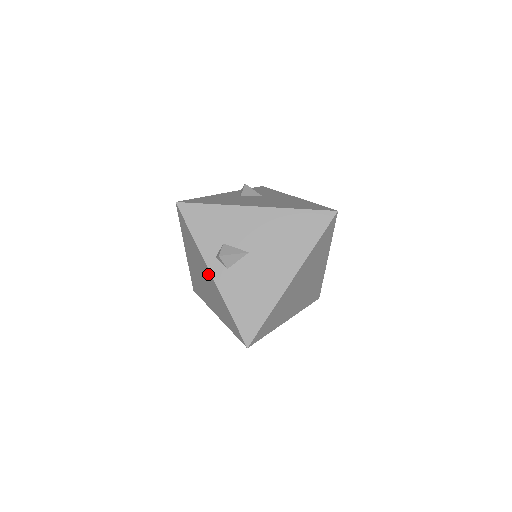
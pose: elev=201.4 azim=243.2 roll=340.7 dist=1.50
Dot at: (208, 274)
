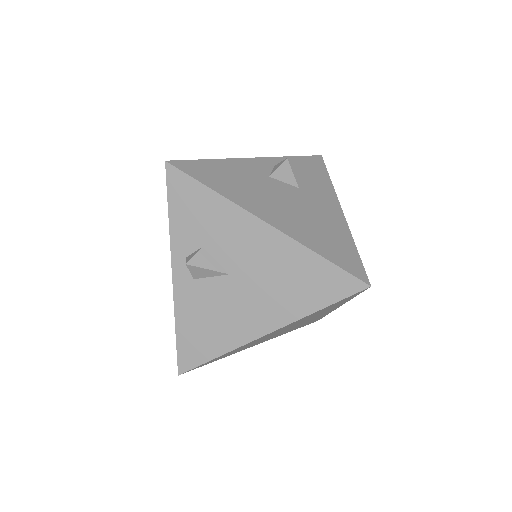
Dot at: occluded
